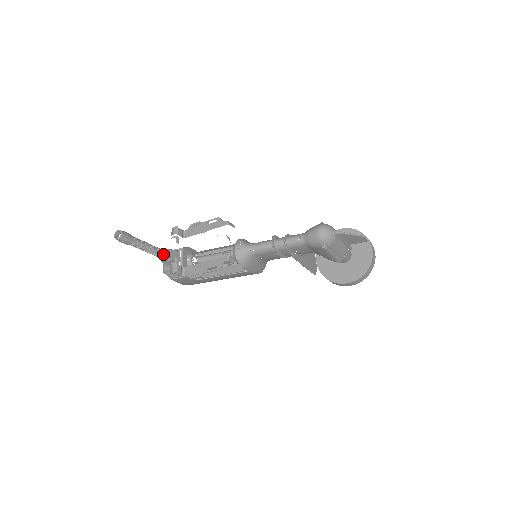
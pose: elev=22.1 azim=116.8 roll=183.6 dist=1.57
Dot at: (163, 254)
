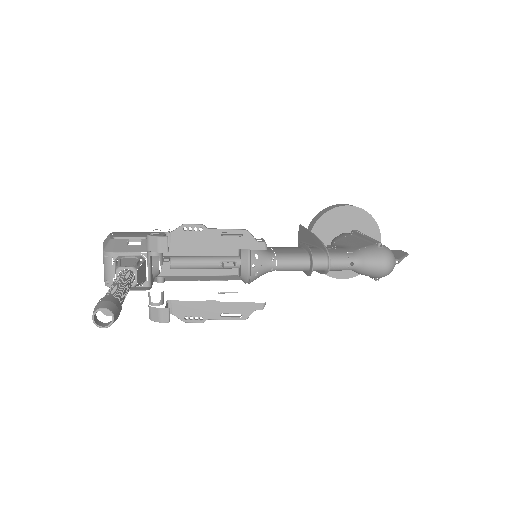
Dot at: (132, 282)
